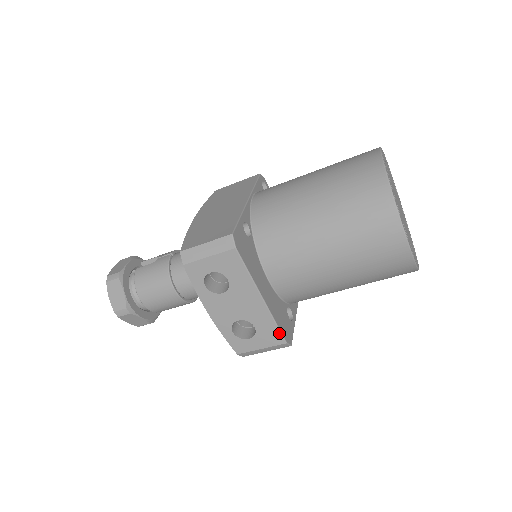
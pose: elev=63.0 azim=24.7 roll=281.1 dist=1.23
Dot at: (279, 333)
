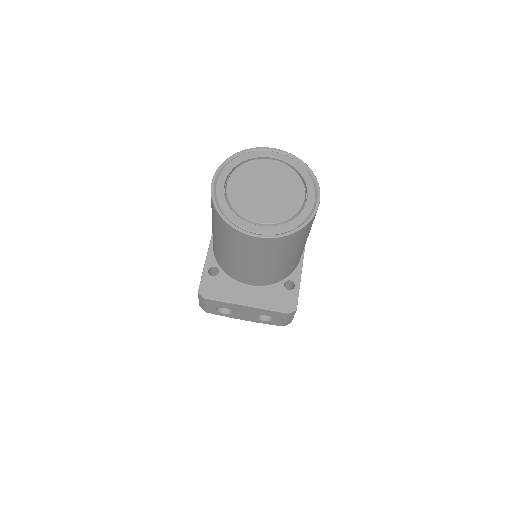
Dot at: (278, 312)
